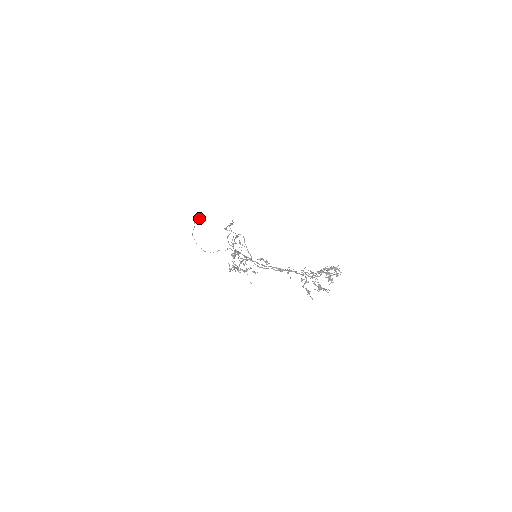
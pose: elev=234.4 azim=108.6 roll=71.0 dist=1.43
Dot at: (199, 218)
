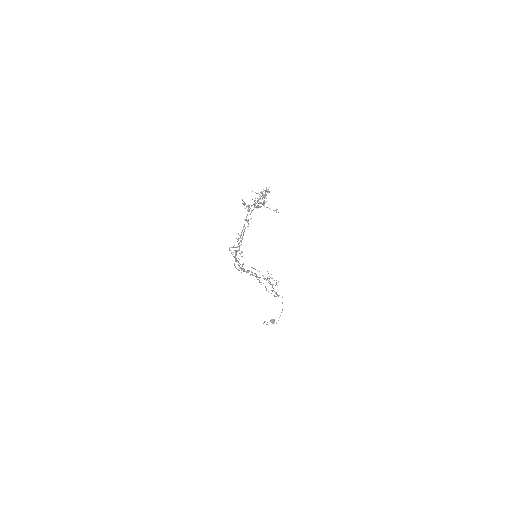
Dot at: (272, 322)
